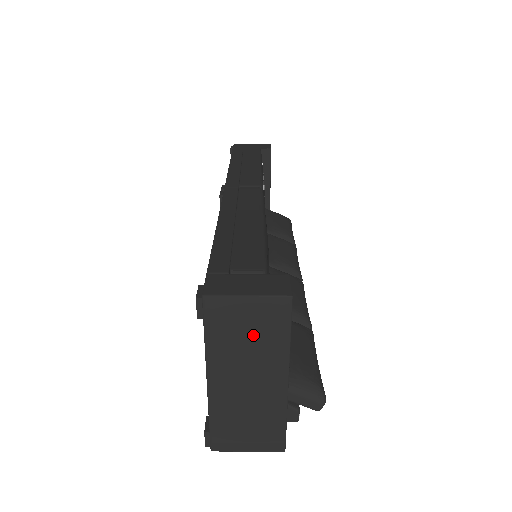
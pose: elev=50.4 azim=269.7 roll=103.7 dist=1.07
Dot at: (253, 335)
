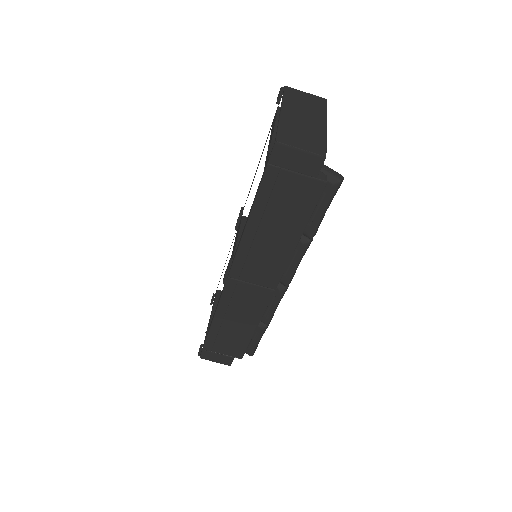
Dot at: (308, 104)
